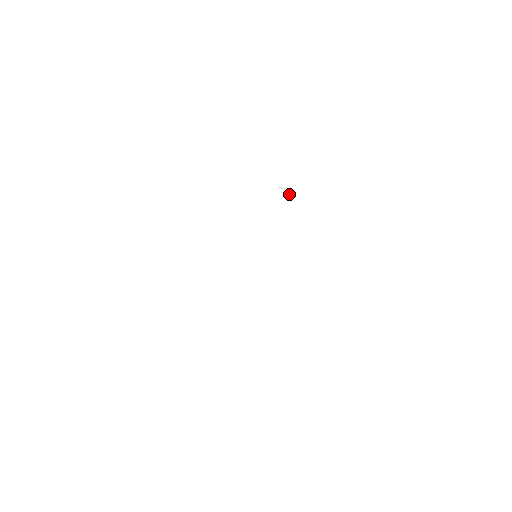
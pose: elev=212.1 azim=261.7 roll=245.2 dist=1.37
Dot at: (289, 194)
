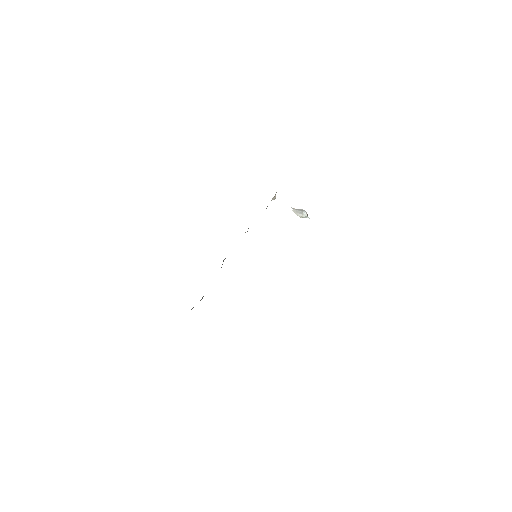
Dot at: (301, 210)
